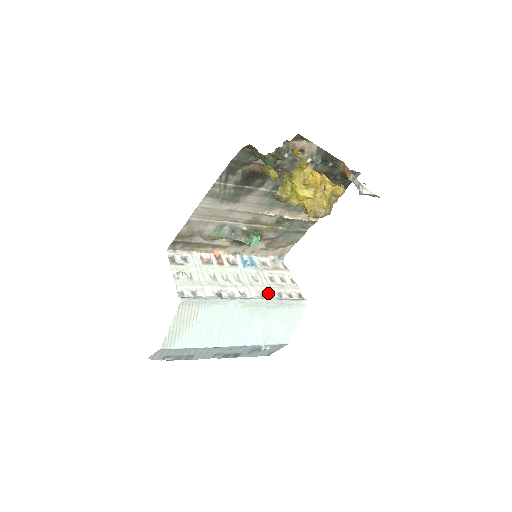
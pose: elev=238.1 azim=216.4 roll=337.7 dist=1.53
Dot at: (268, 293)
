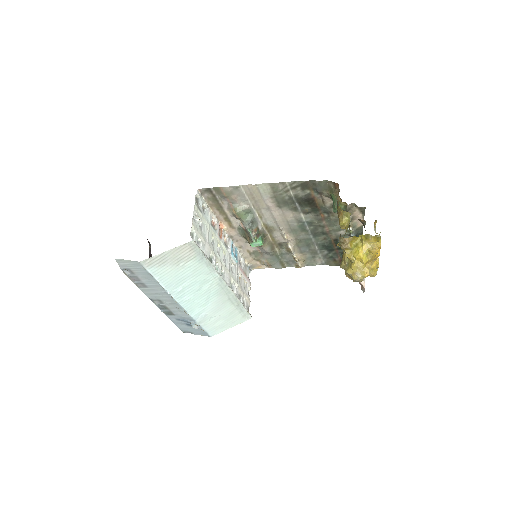
Dot at: (235, 288)
